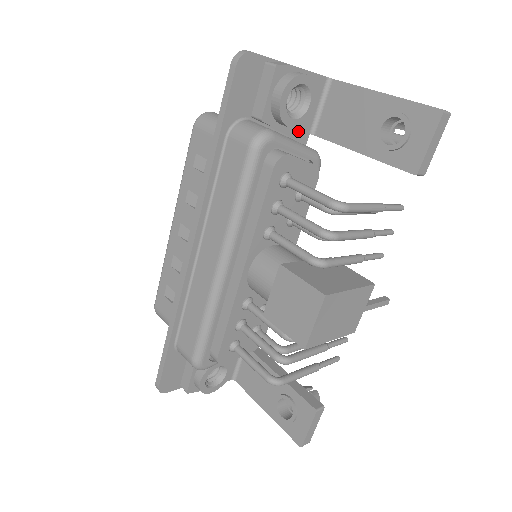
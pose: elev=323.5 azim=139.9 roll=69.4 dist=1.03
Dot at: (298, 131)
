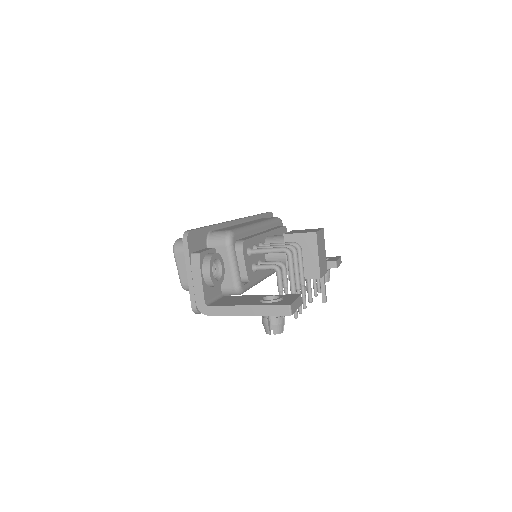
Dot at: occluded
